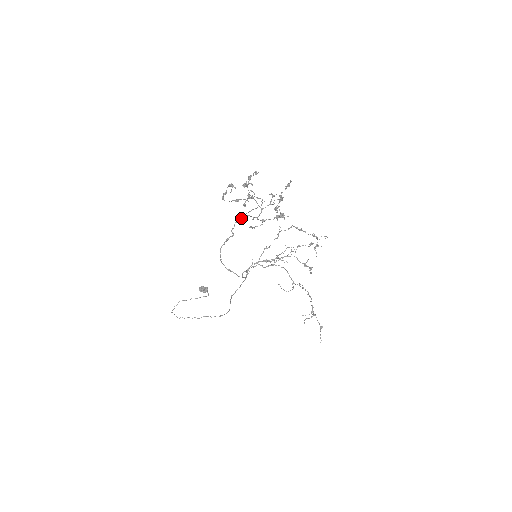
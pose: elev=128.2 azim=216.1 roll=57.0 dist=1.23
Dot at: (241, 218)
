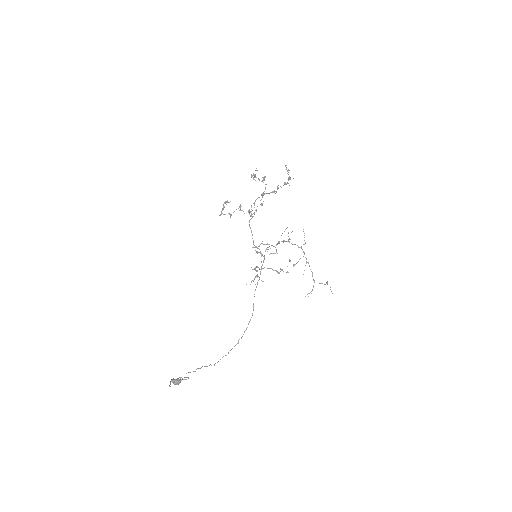
Dot at: (254, 203)
